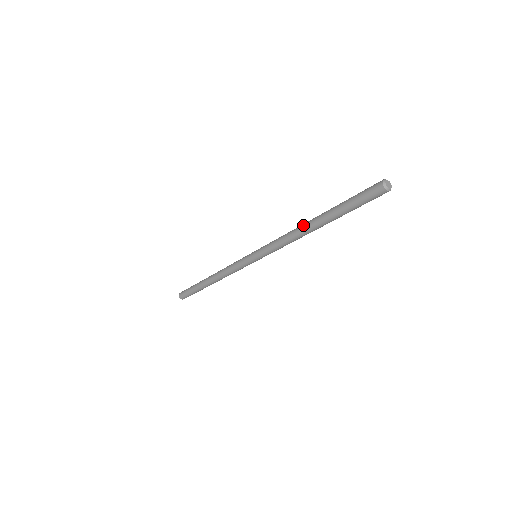
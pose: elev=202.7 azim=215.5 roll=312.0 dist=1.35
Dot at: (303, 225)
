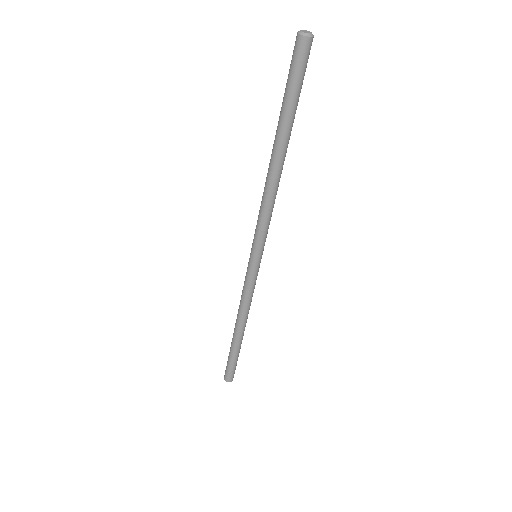
Dot at: (269, 170)
